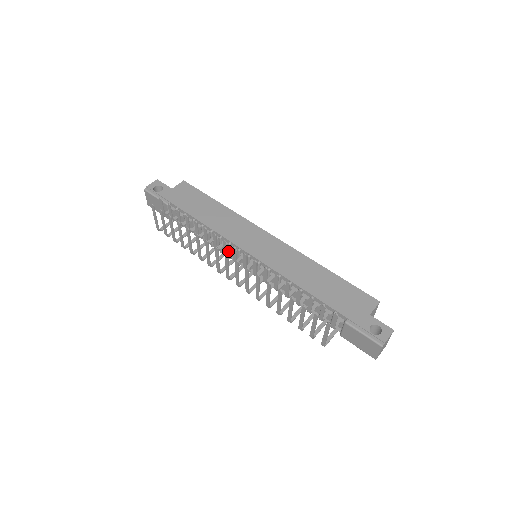
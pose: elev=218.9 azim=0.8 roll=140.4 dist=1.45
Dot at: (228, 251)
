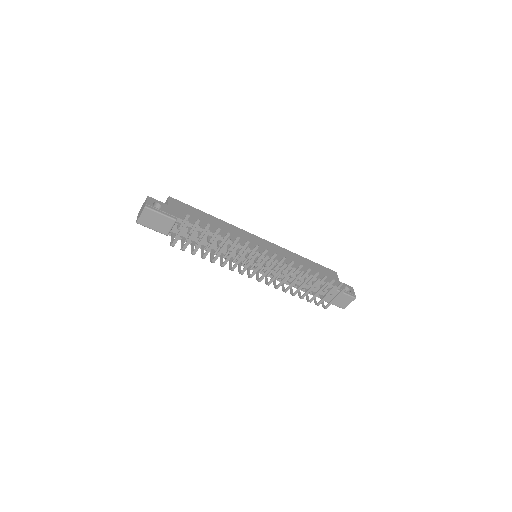
Dot at: (234, 256)
